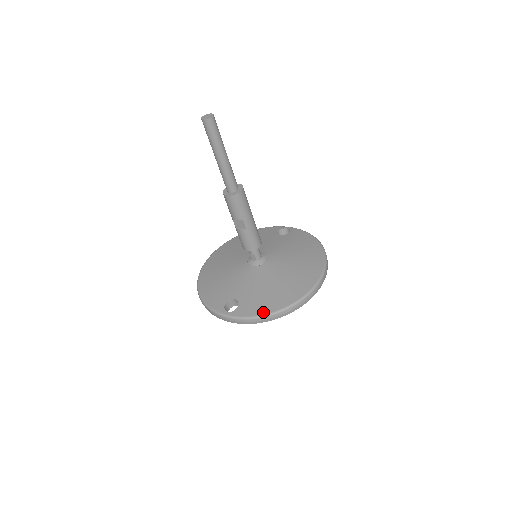
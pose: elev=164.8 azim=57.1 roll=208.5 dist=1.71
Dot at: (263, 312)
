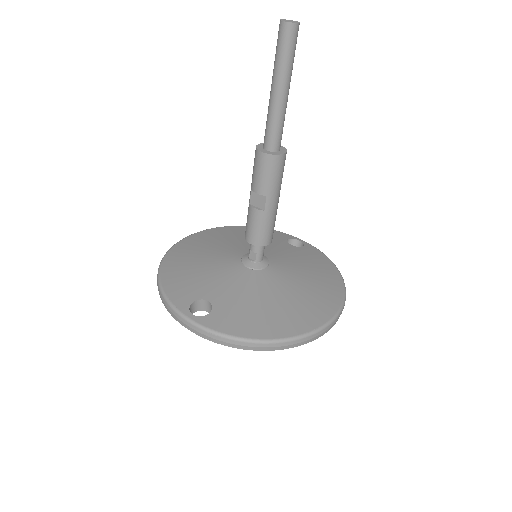
Dot at: (244, 334)
